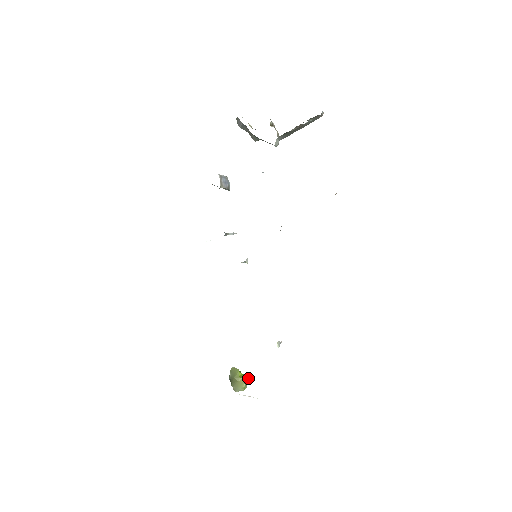
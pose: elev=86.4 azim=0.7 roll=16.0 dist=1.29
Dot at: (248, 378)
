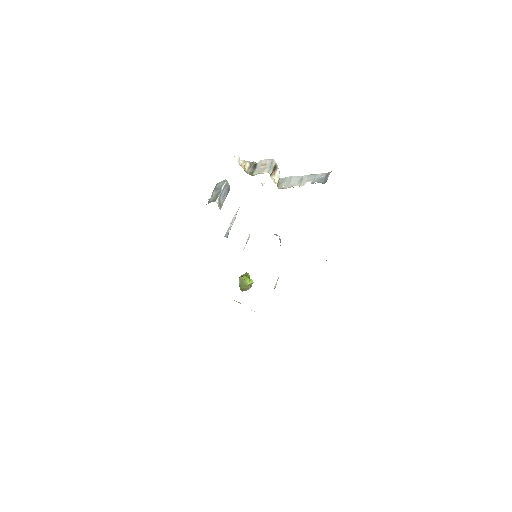
Dot at: occluded
